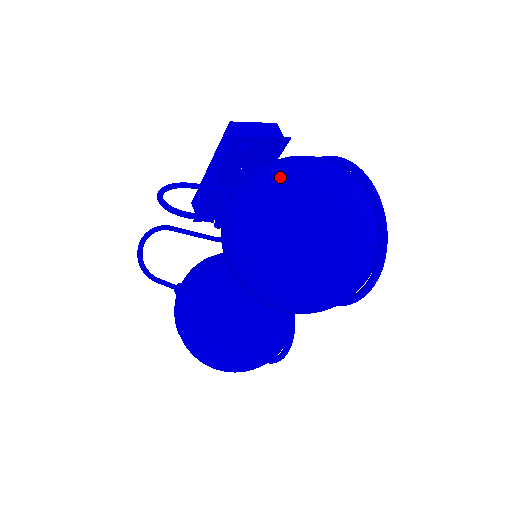
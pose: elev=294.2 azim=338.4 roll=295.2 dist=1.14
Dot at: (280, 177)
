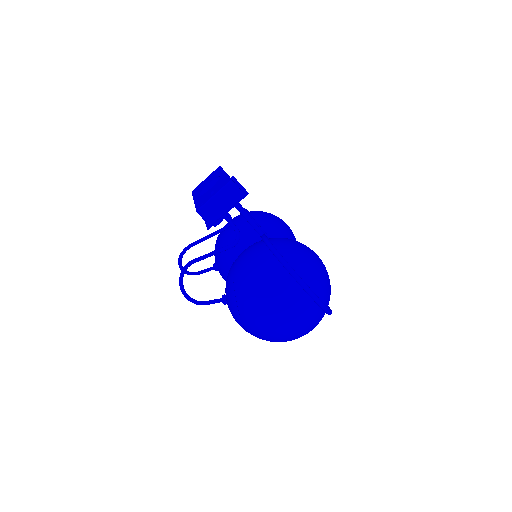
Dot at: (251, 313)
